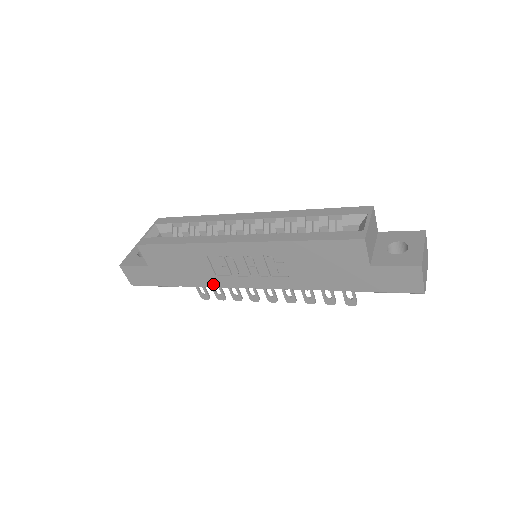
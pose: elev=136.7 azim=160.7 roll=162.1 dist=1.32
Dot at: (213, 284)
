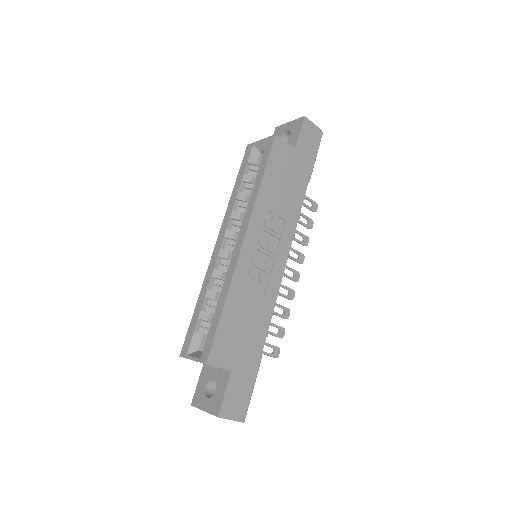
Dot at: (271, 306)
